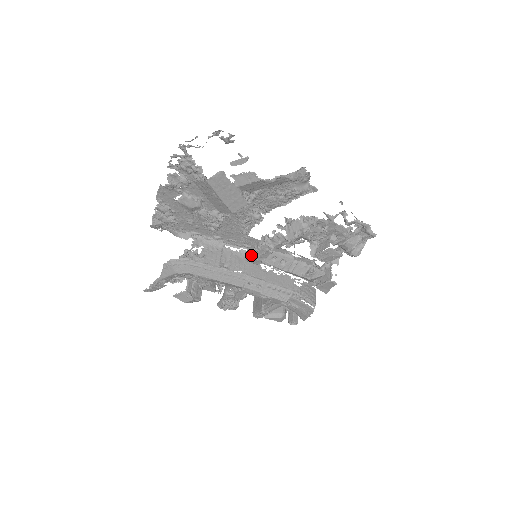
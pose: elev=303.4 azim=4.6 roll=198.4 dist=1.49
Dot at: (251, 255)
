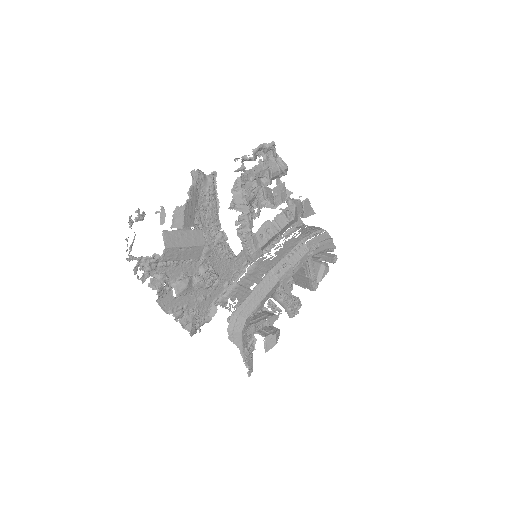
Dot at: (251, 254)
